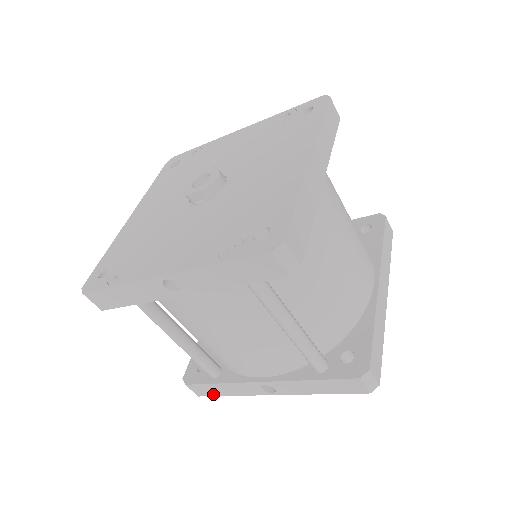
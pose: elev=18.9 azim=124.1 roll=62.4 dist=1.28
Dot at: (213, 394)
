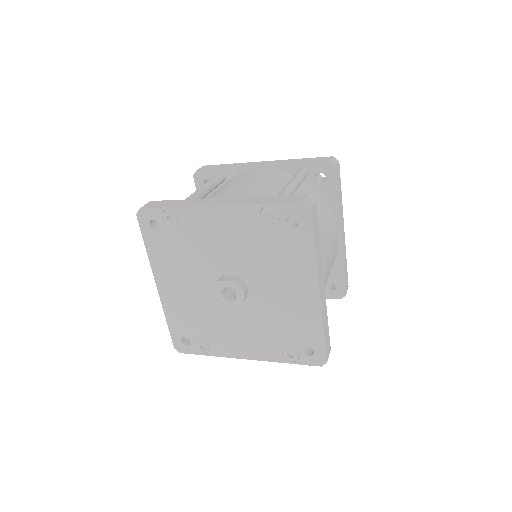
Dot at: occluded
